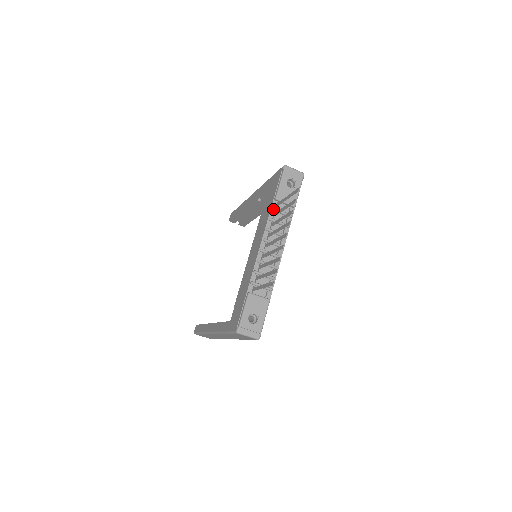
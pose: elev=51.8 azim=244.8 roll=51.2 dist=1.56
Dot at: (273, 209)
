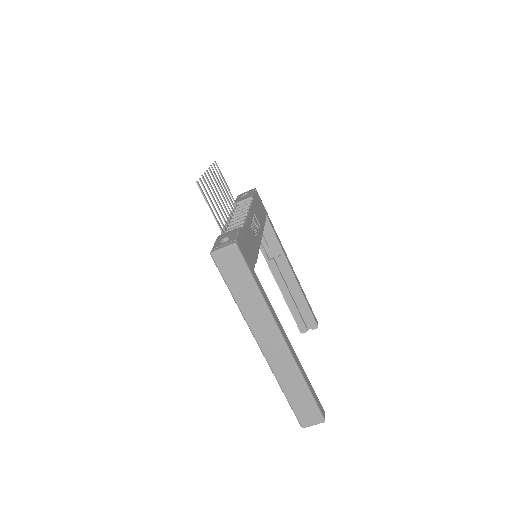
Dot at: (233, 208)
